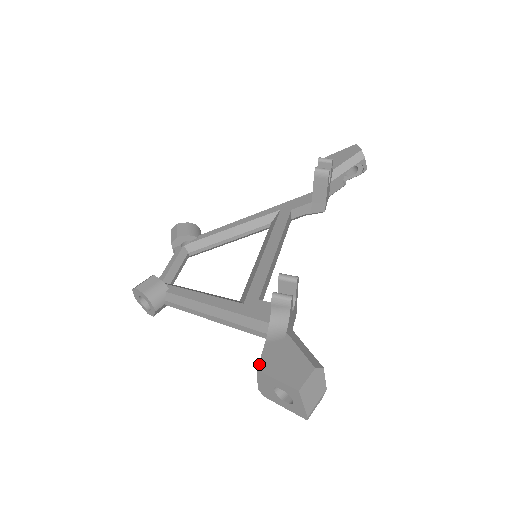
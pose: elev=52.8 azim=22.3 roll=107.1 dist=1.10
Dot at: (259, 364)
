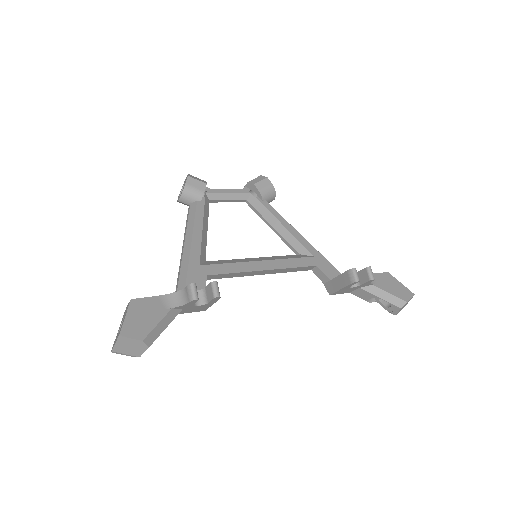
Dot at: (137, 299)
